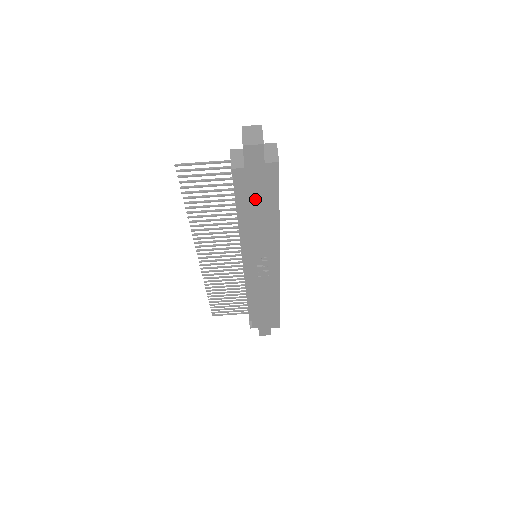
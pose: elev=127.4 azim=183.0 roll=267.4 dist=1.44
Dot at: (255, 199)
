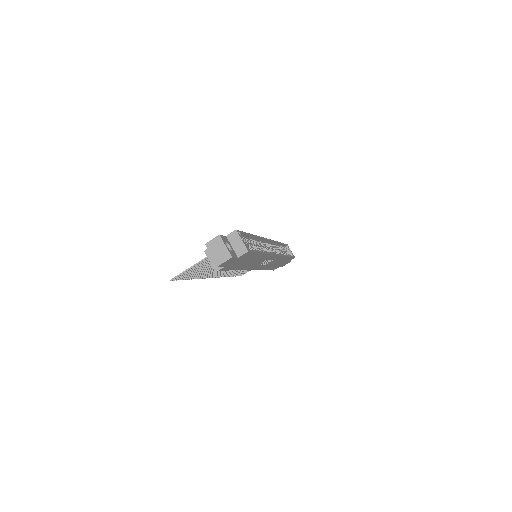
Dot at: (241, 263)
